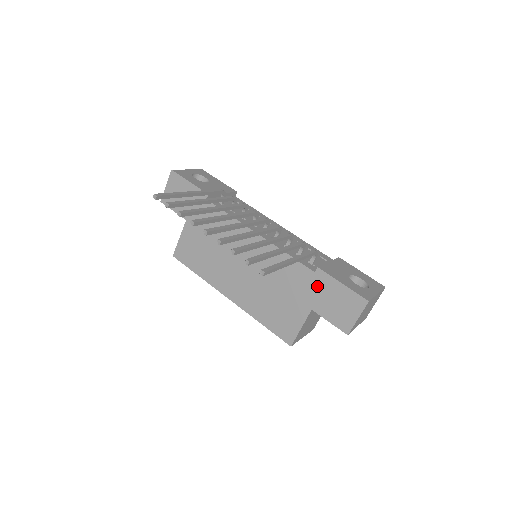
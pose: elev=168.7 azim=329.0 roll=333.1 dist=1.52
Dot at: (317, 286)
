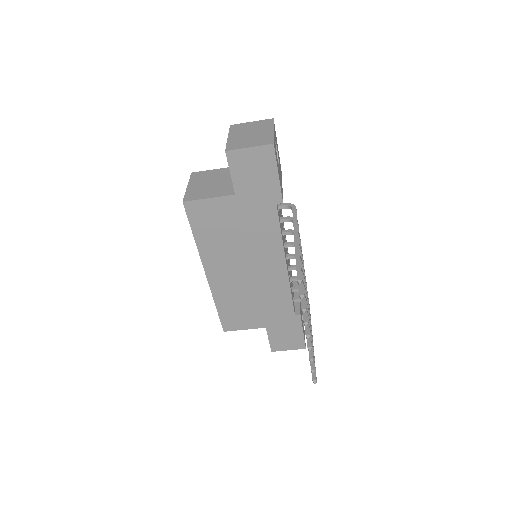
Dot at: (286, 322)
